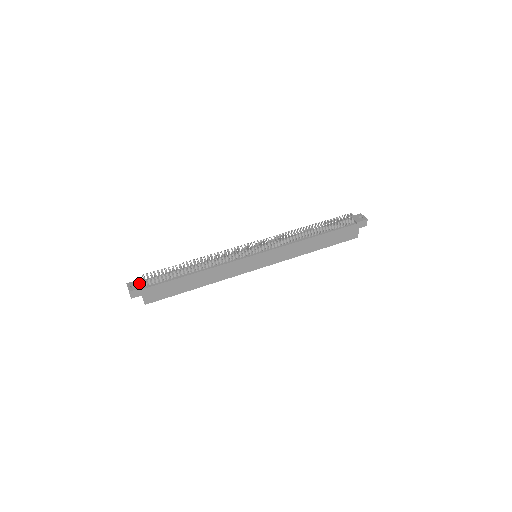
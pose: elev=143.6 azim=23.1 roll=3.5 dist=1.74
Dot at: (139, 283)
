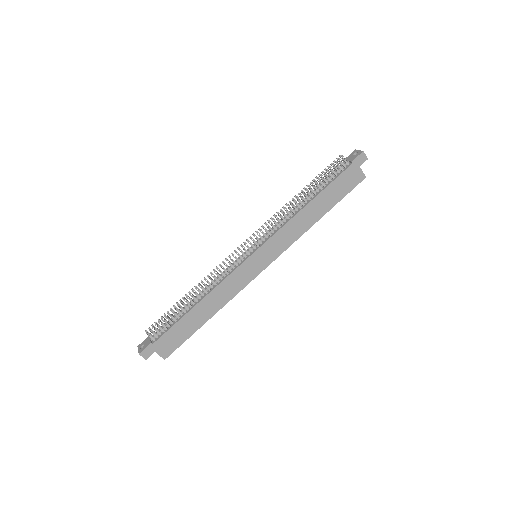
Dot at: (147, 341)
